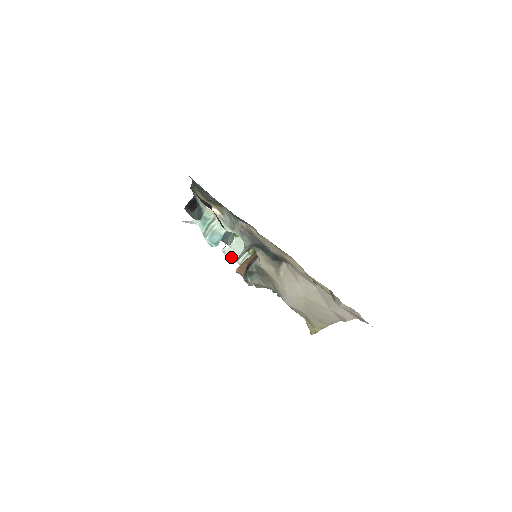
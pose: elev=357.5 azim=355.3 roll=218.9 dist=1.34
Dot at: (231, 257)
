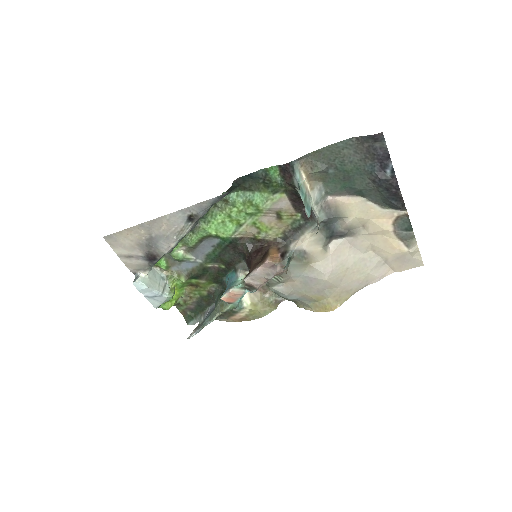
Dot at: (150, 287)
